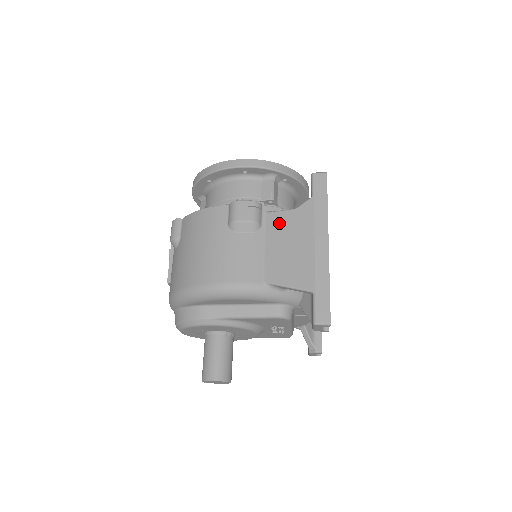
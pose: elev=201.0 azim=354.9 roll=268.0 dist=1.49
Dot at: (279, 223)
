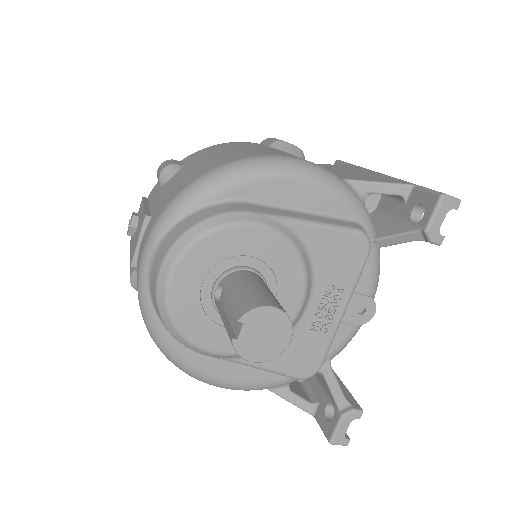
Dot at: (325, 166)
